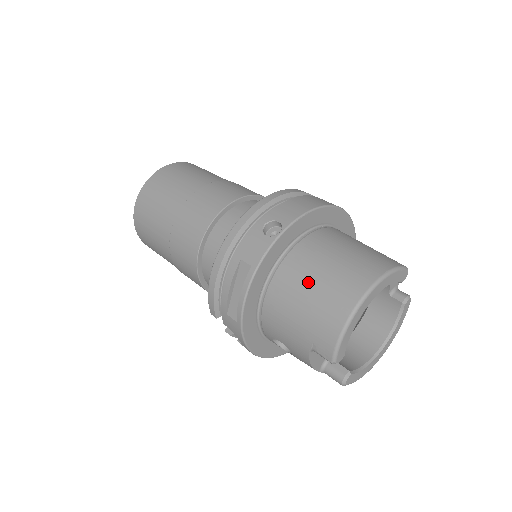
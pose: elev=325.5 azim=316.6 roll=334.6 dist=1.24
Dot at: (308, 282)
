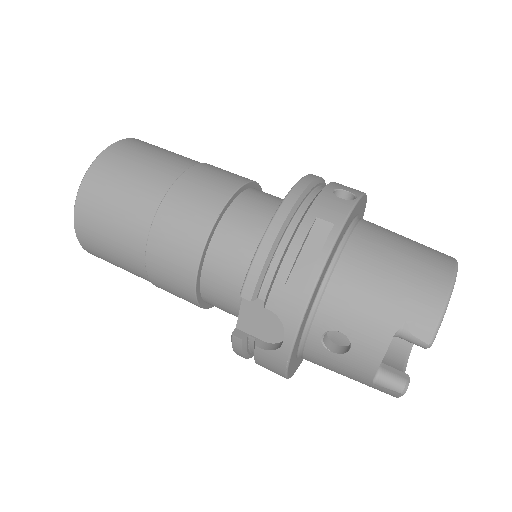
Dot at: (391, 254)
